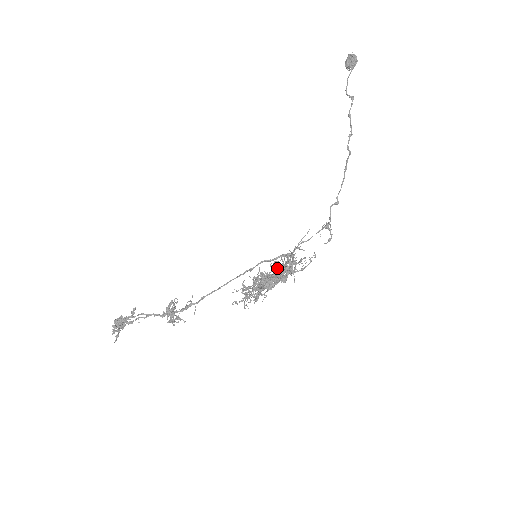
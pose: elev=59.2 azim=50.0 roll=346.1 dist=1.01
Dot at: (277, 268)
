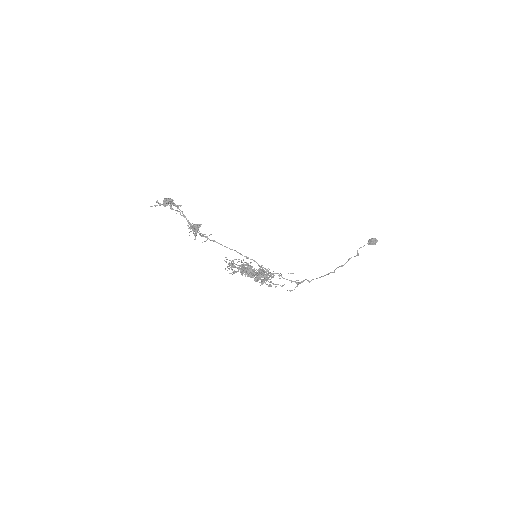
Dot at: occluded
